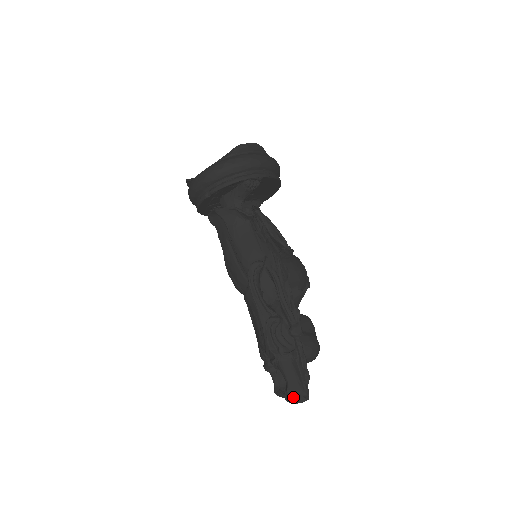
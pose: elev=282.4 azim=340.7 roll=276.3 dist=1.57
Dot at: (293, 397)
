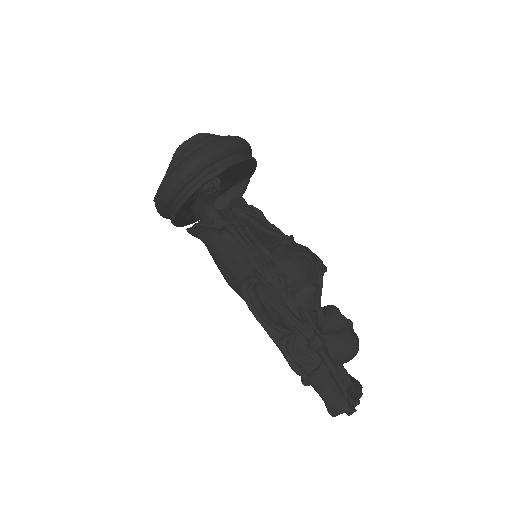
Dot at: (337, 415)
